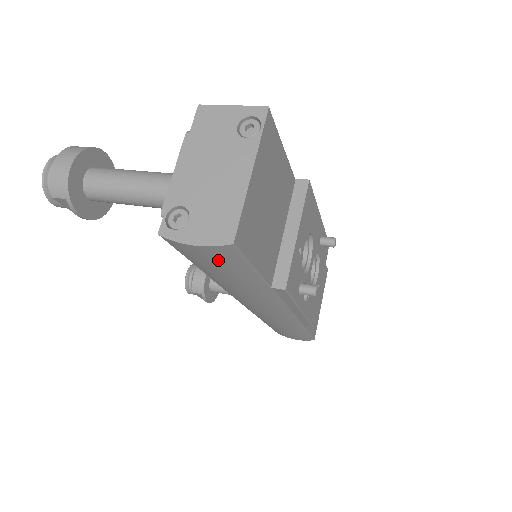
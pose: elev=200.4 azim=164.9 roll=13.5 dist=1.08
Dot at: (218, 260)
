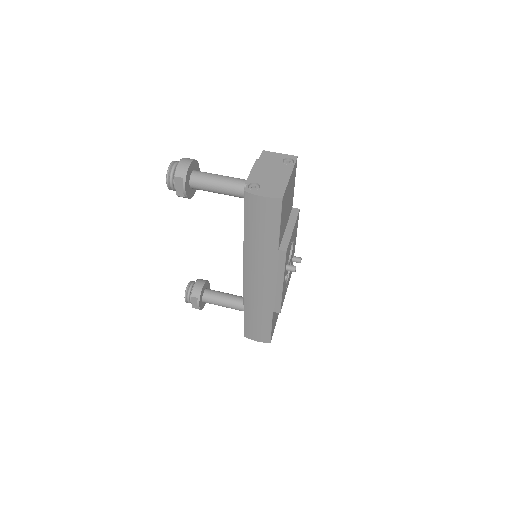
Dot at: (267, 212)
